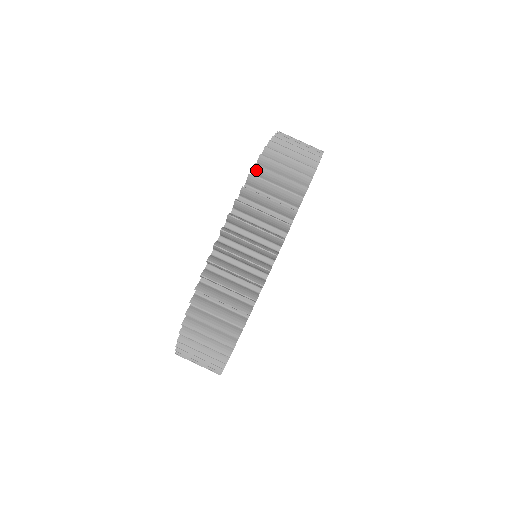
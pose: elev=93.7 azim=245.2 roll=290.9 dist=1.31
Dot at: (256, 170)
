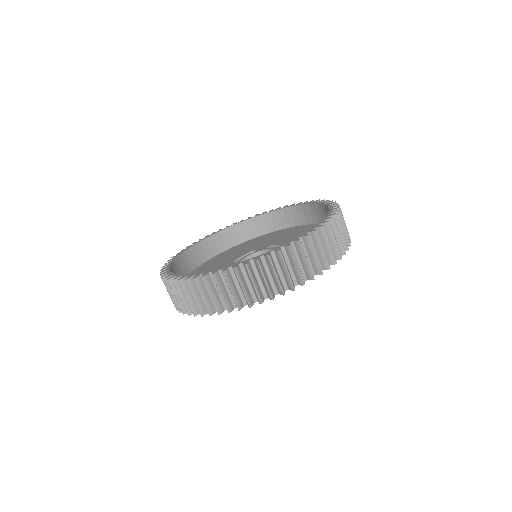
Dot at: (314, 234)
